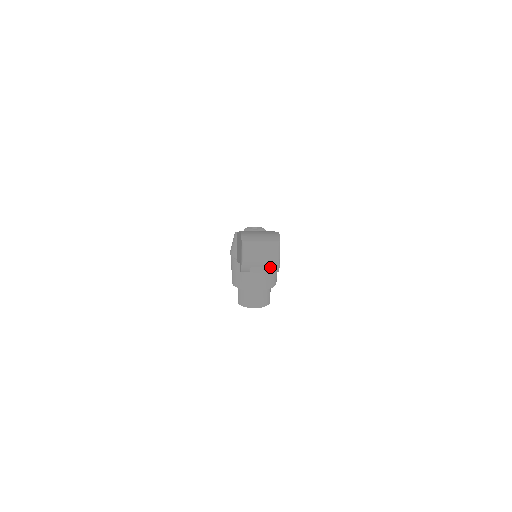
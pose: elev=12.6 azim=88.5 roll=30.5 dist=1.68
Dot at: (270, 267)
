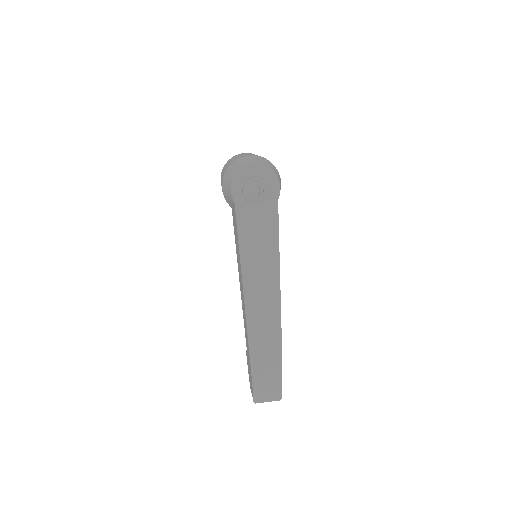
Dot at: occluded
